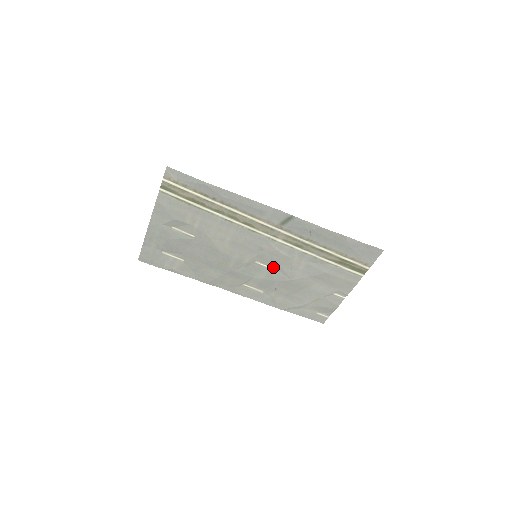
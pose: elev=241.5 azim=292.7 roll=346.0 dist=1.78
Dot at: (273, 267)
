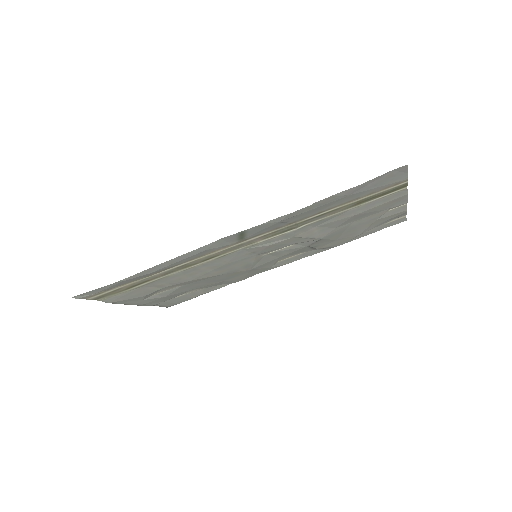
Dot at: (286, 246)
